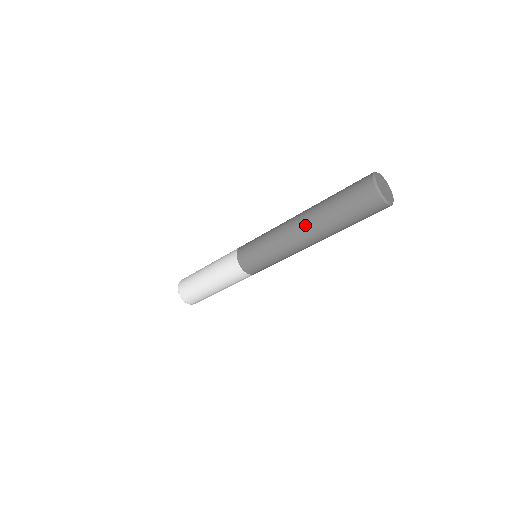
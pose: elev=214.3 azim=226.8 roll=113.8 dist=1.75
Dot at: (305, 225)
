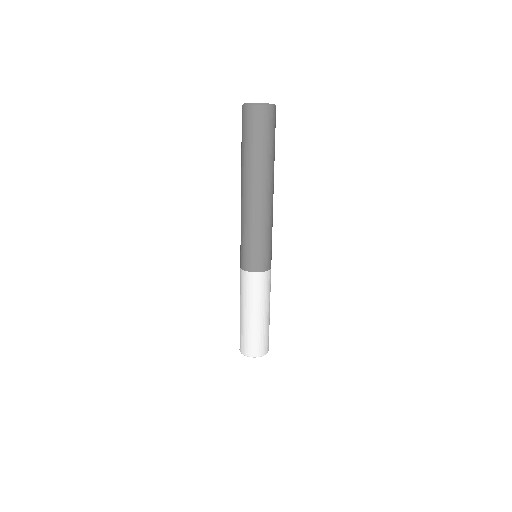
Dot at: (247, 185)
